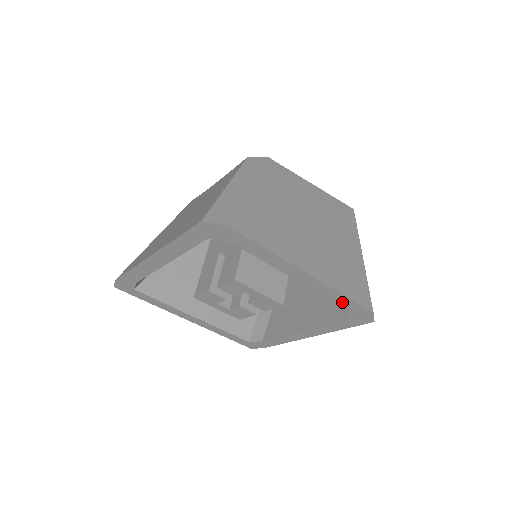
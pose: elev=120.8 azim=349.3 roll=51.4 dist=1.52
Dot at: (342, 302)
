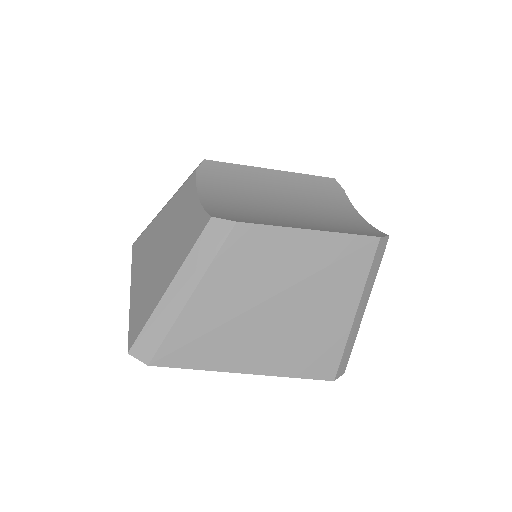
Dot at: occluded
